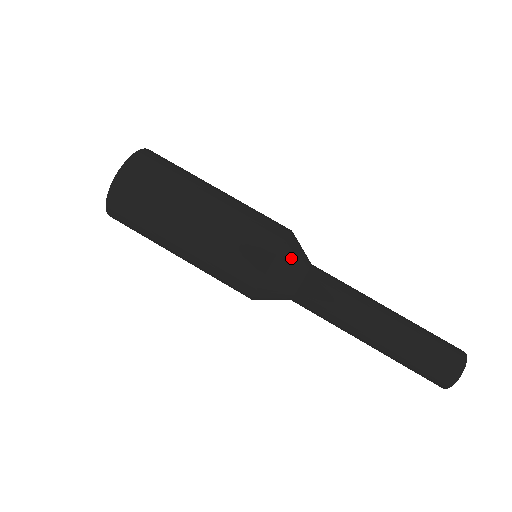
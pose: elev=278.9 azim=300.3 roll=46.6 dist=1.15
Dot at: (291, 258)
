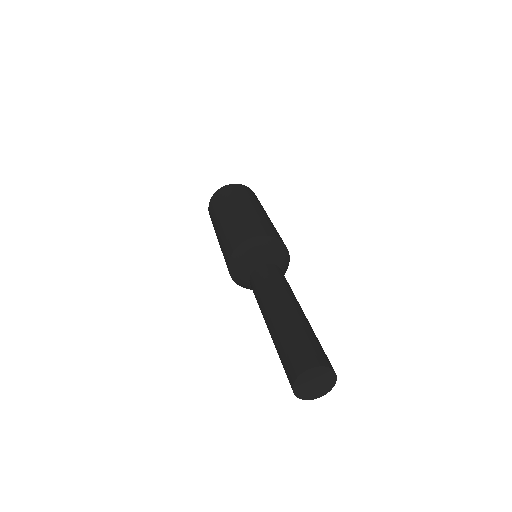
Dot at: (260, 247)
